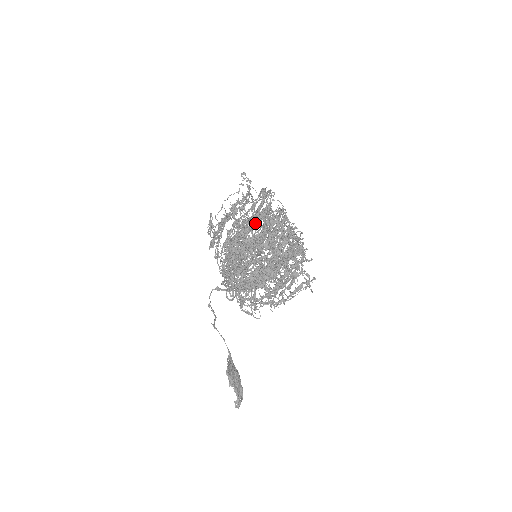
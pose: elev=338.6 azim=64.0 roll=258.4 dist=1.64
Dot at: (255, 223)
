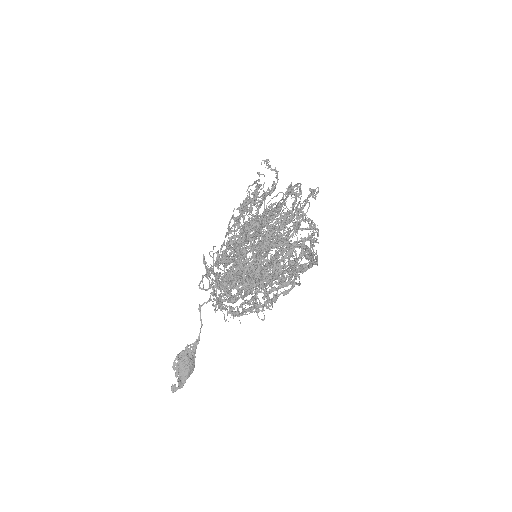
Dot at: (258, 220)
